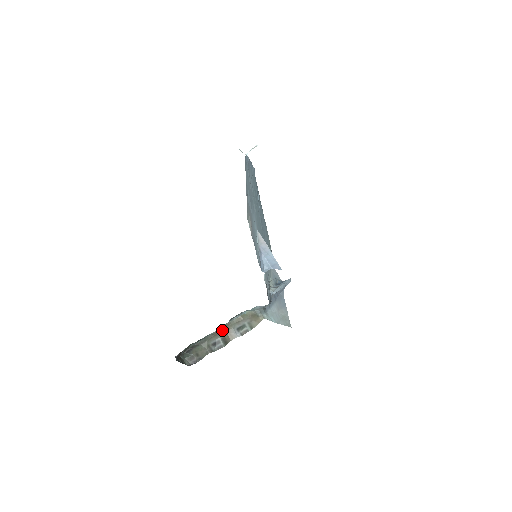
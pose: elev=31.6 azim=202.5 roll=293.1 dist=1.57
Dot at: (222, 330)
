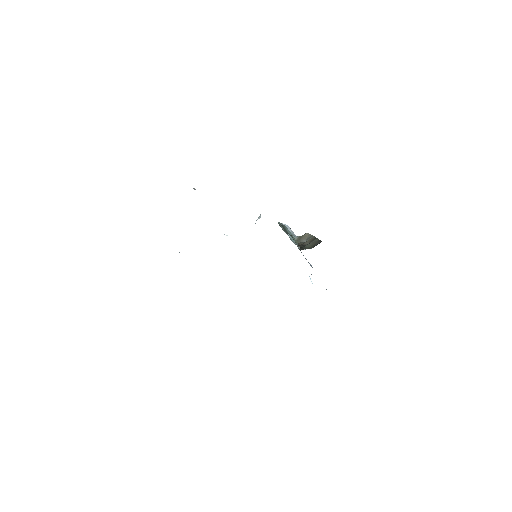
Dot at: occluded
